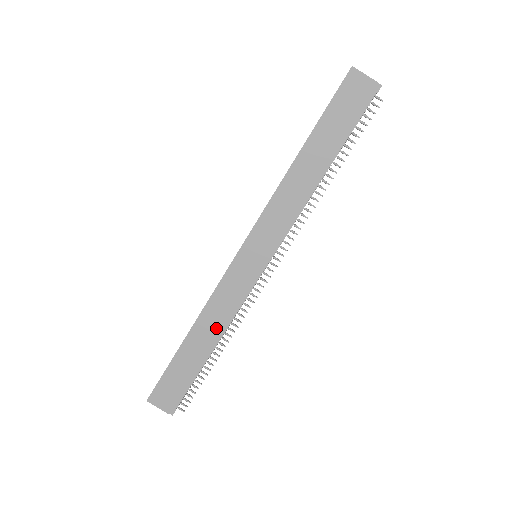
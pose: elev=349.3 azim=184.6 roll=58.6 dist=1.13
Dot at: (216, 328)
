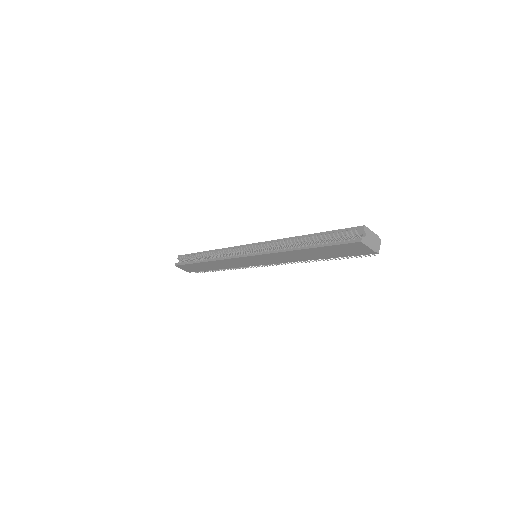
Dot at: (222, 267)
